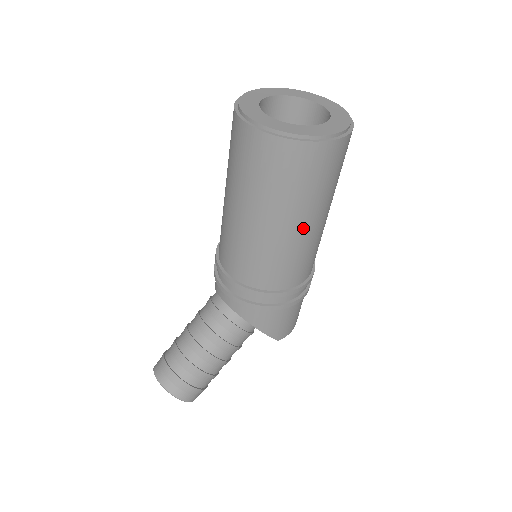
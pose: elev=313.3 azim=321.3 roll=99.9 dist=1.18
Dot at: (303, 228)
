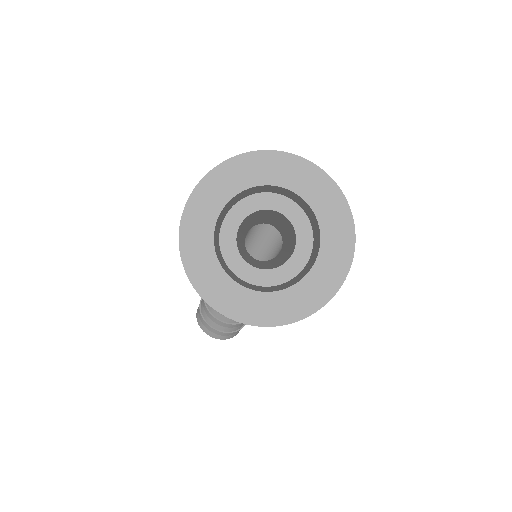
Dot at: occluded
